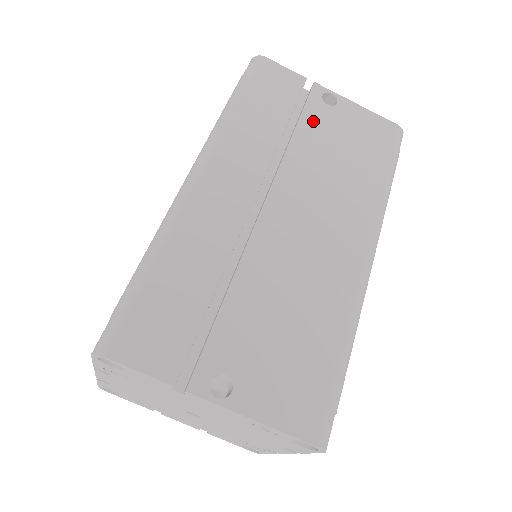
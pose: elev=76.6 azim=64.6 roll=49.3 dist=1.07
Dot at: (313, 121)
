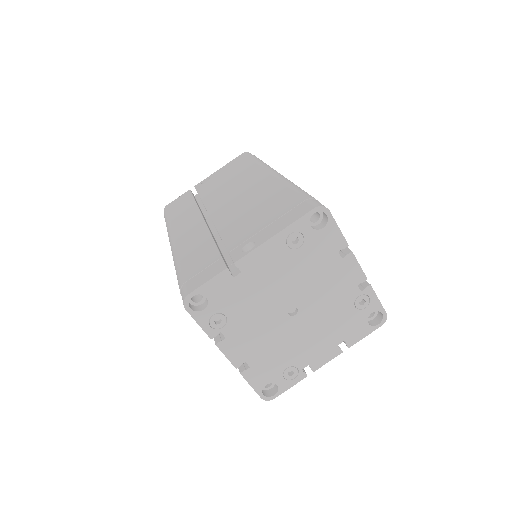
Dot at: (205, 189)
